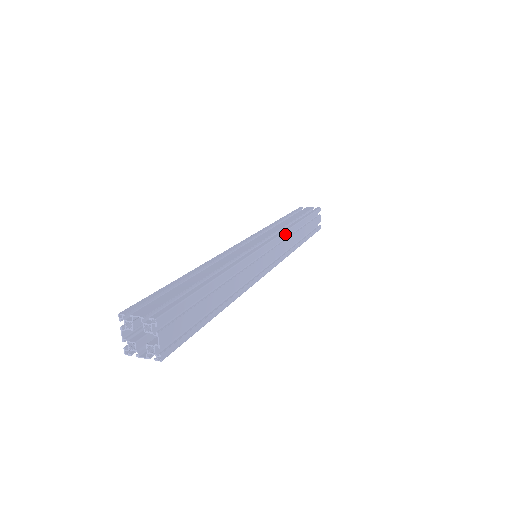
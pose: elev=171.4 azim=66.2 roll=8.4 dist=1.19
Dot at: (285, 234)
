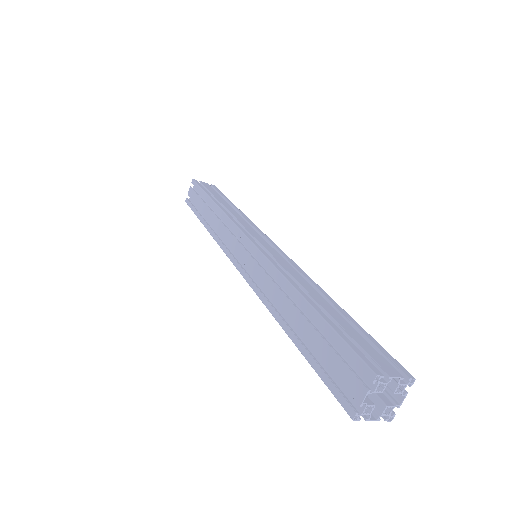
Dot at: occluded
